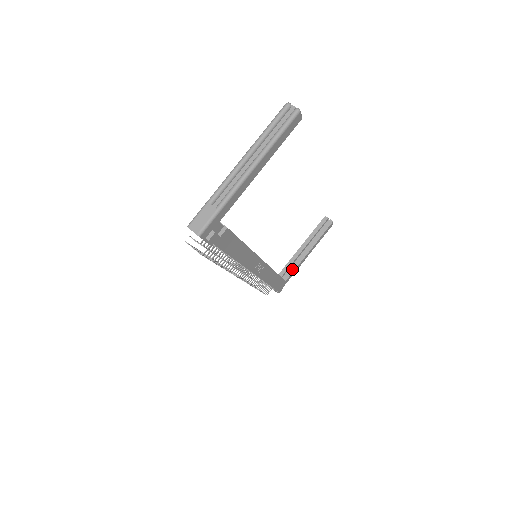
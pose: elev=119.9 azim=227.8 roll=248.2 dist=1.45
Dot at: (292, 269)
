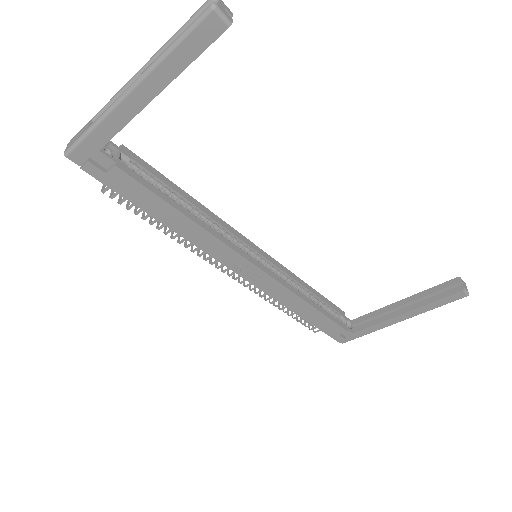
Dot at: (371, 323)
